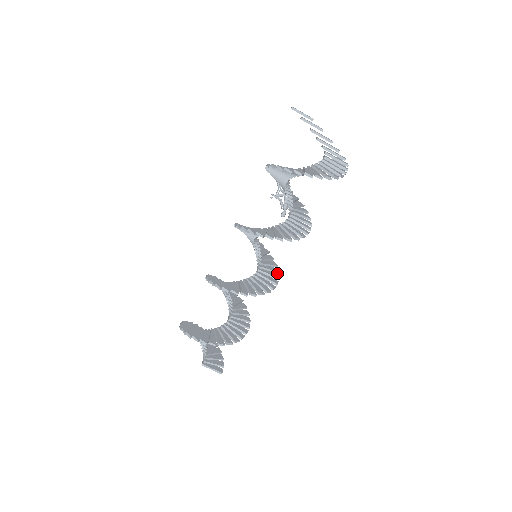
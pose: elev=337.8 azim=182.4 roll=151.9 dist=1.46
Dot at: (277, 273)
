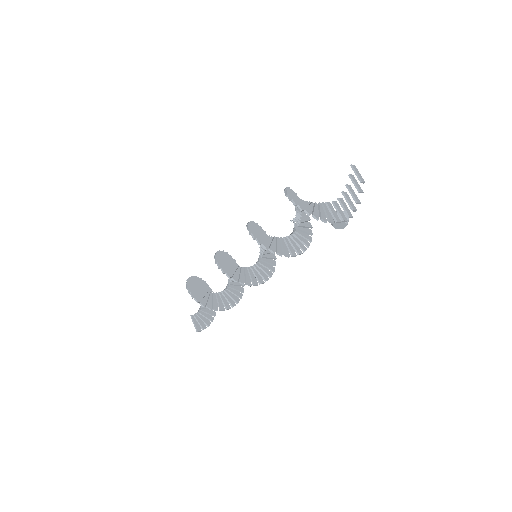
Dot at: (265, 280)
